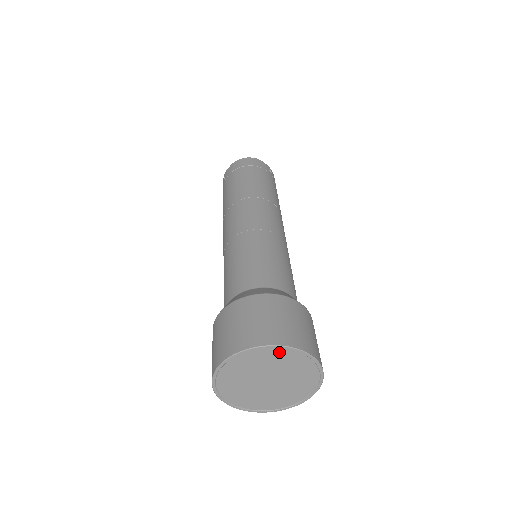
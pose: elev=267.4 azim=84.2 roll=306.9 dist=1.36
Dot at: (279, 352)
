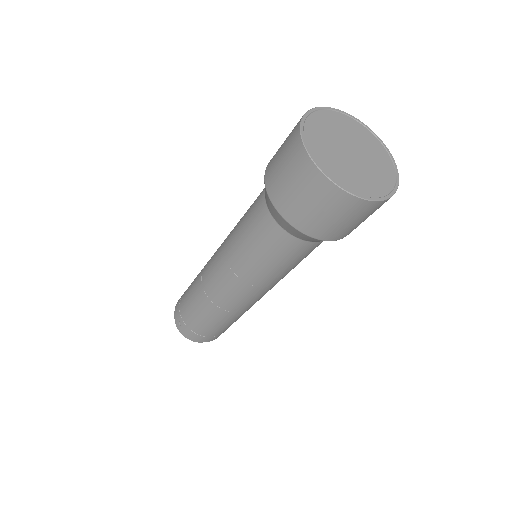
Dot at: (319, 116)
